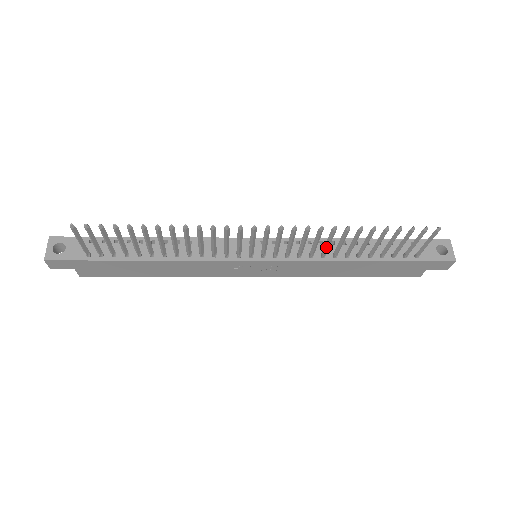
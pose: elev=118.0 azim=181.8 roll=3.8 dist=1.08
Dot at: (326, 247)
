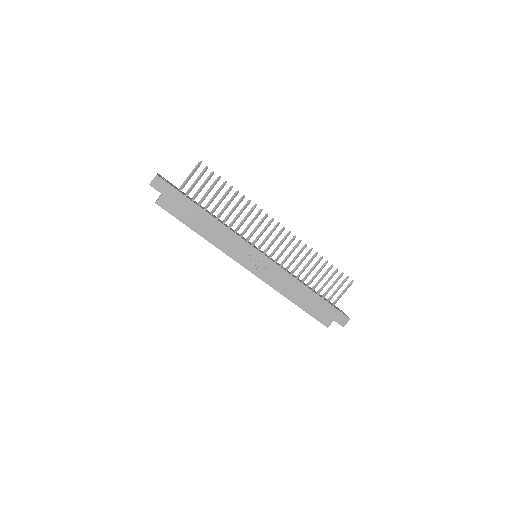
Dot at: (299, 264)
